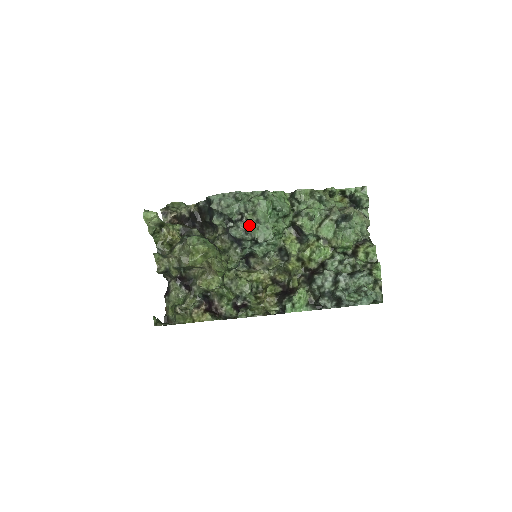
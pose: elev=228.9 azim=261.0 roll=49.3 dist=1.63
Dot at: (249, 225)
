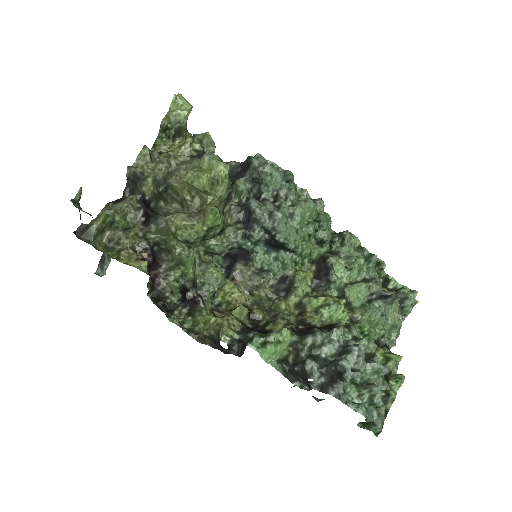
Dot at: (279, 211)
